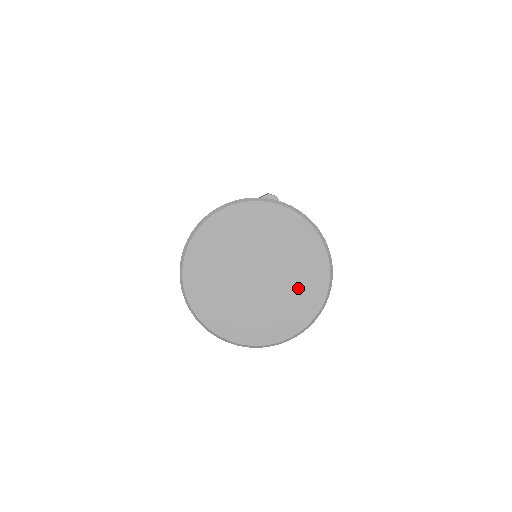
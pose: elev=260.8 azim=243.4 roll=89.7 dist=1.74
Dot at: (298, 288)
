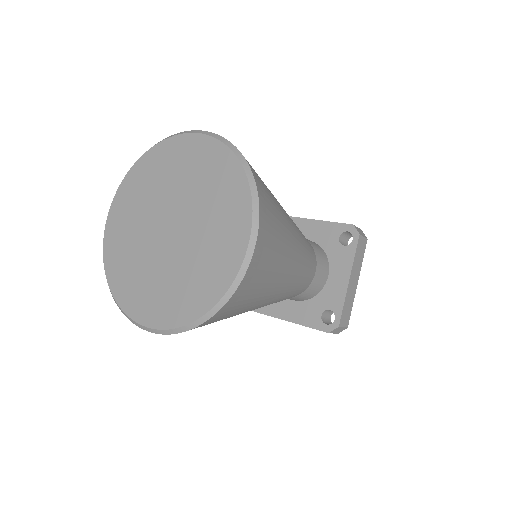
Dot at: (210, 190)
